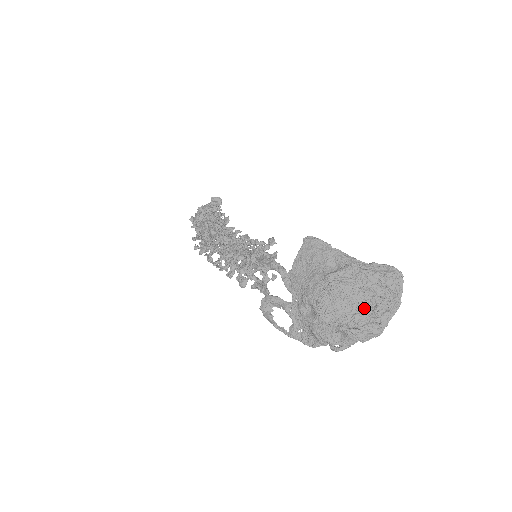
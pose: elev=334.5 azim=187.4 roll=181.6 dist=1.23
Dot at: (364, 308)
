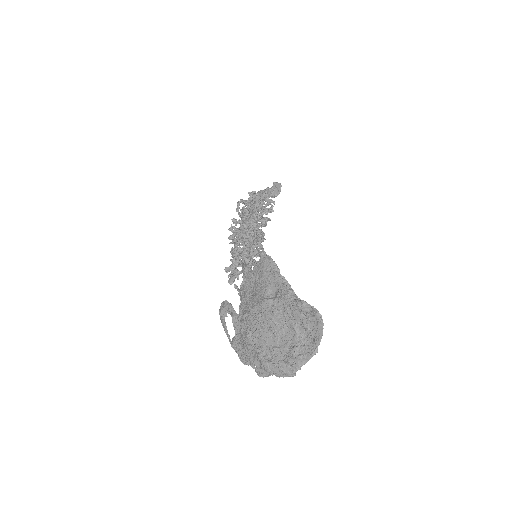
Dot at: (284, 344)
